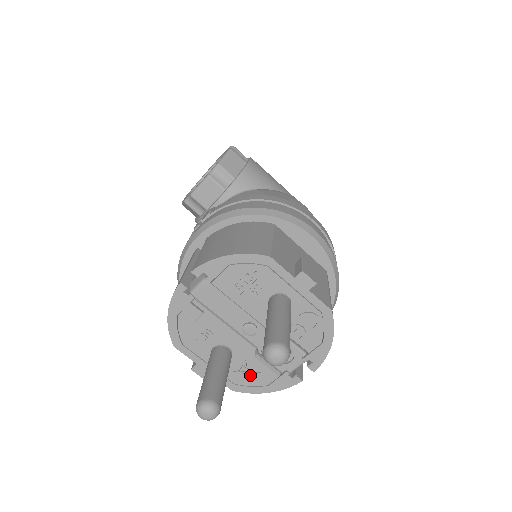
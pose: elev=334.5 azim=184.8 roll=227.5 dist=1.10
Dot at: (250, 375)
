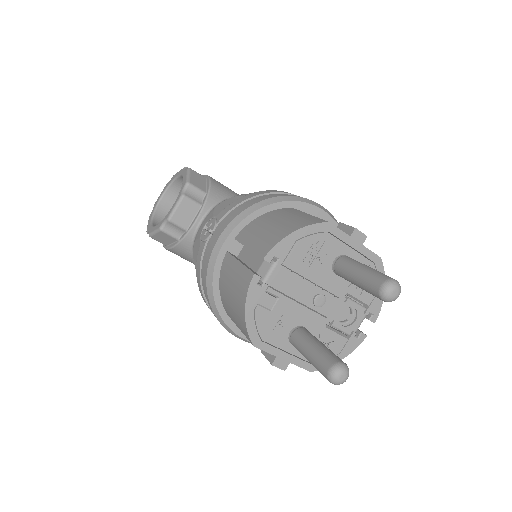
Dot at: occluded
